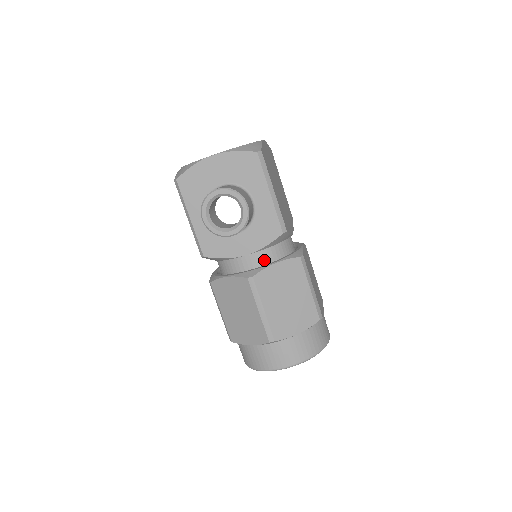
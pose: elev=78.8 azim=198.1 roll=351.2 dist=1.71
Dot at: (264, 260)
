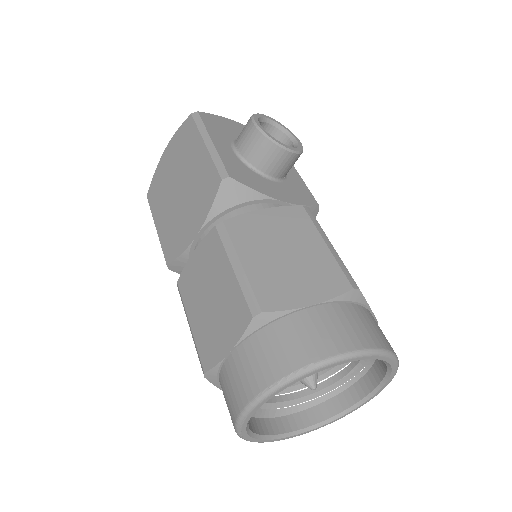
Dot at: occluded
